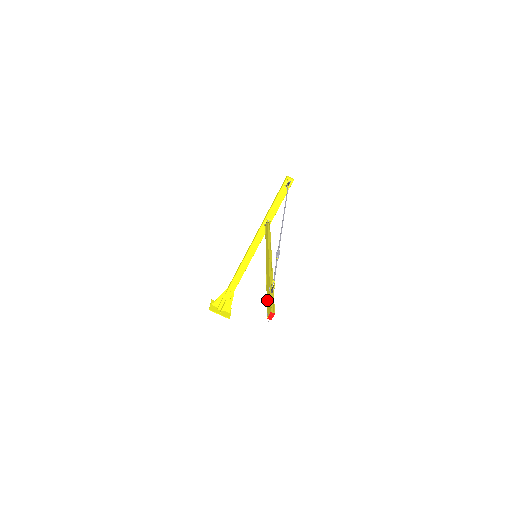
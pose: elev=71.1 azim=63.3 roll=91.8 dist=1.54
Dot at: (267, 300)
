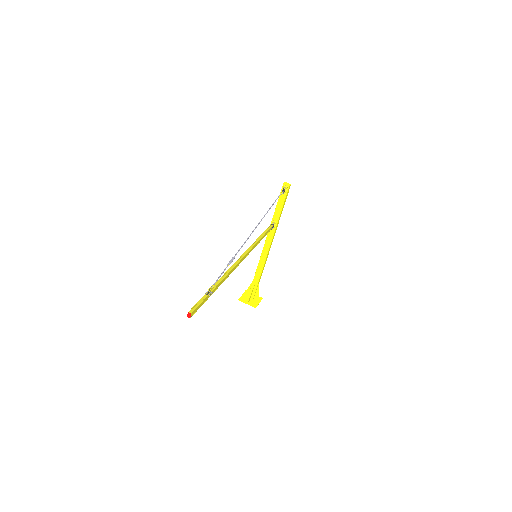
Dot at: (200, 301)
